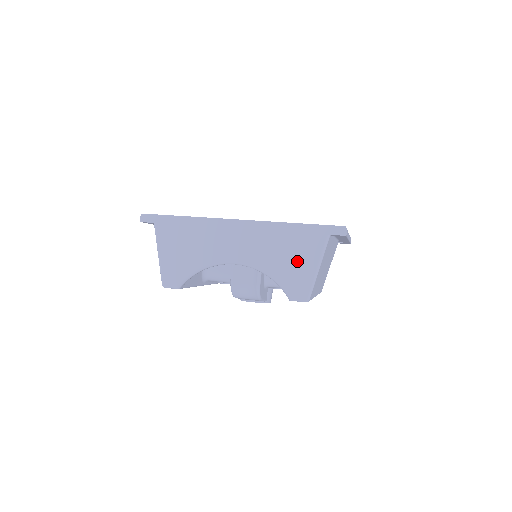
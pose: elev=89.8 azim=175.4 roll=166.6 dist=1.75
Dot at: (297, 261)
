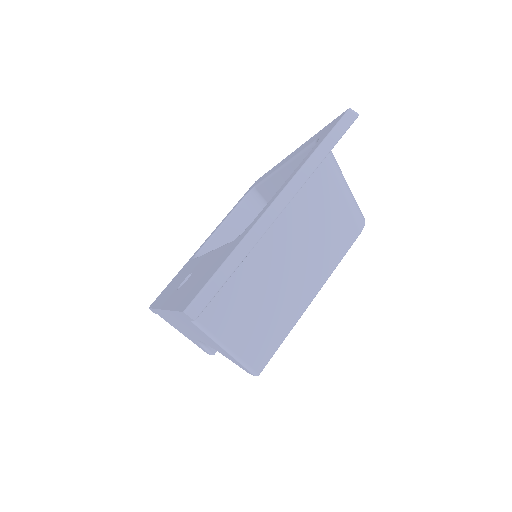
Dot at: (211, 343)
